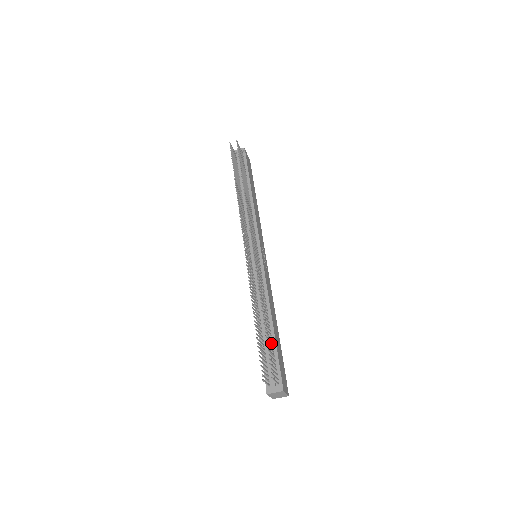
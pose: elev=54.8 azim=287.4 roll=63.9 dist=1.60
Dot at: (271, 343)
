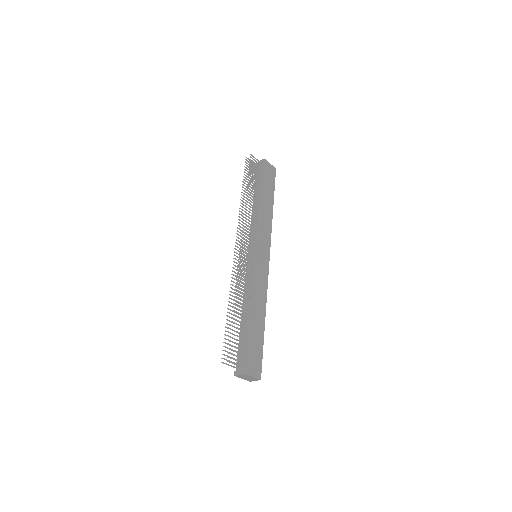
Dot at: (245, 332)
